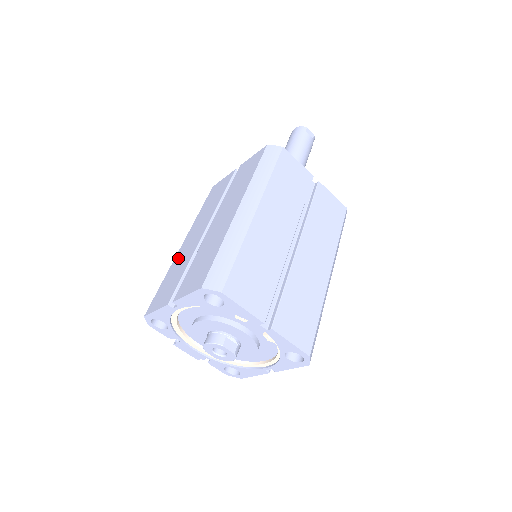
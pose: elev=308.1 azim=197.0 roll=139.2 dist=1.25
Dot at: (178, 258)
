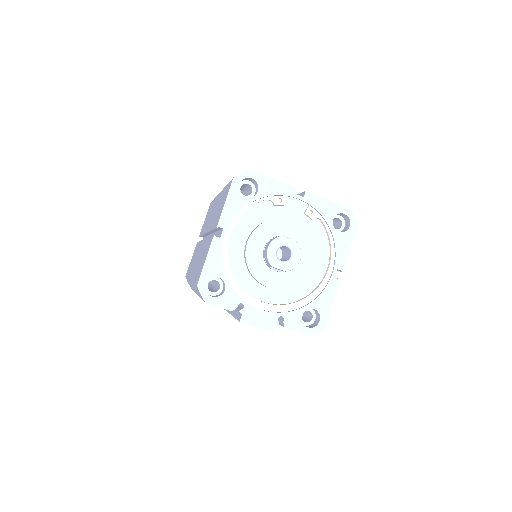
Dot at: (195, 270)
